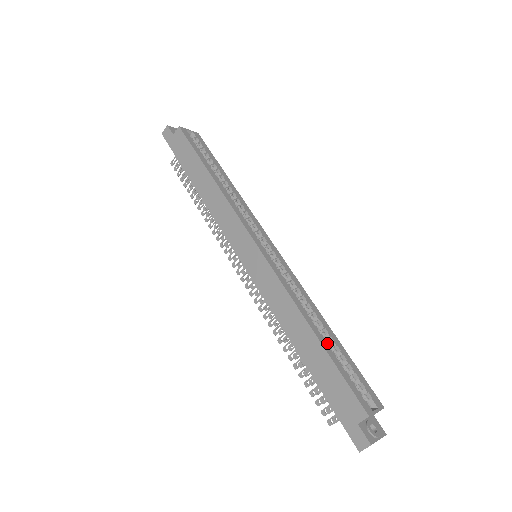
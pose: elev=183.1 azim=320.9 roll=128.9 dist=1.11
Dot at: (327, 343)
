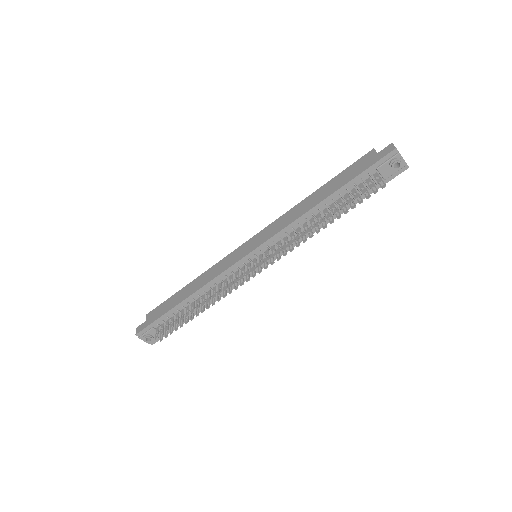
Dot at: occluded
